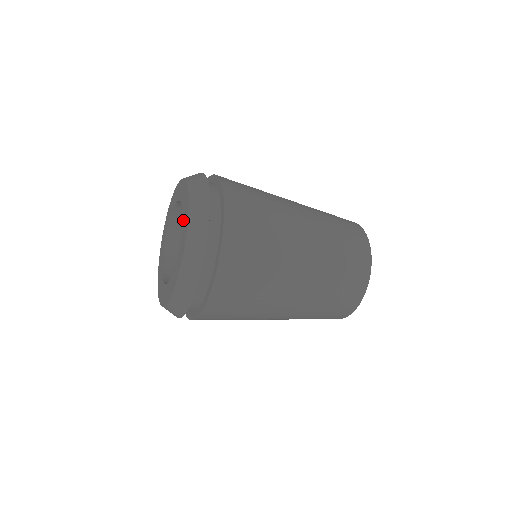
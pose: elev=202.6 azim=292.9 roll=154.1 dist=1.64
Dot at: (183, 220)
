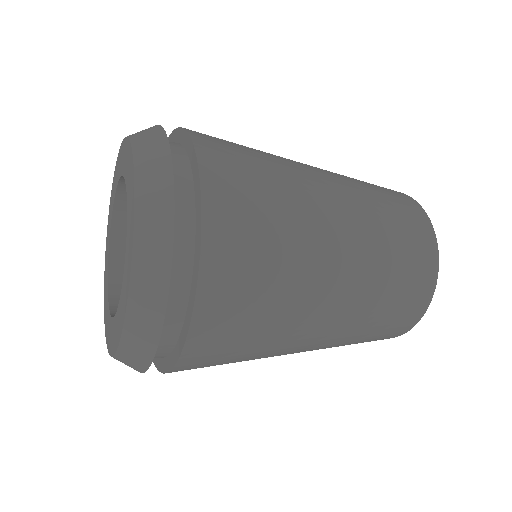
Dot at: (126, 178)
